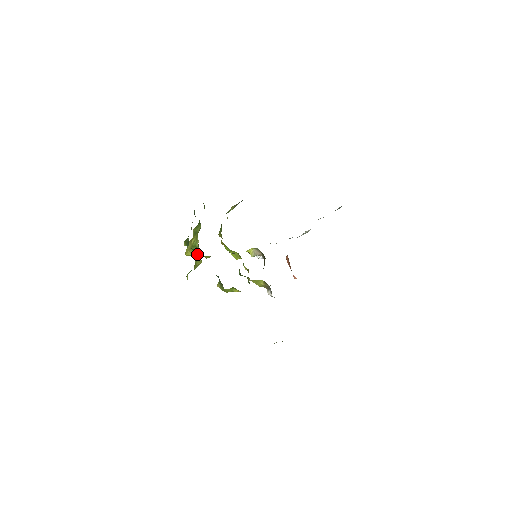
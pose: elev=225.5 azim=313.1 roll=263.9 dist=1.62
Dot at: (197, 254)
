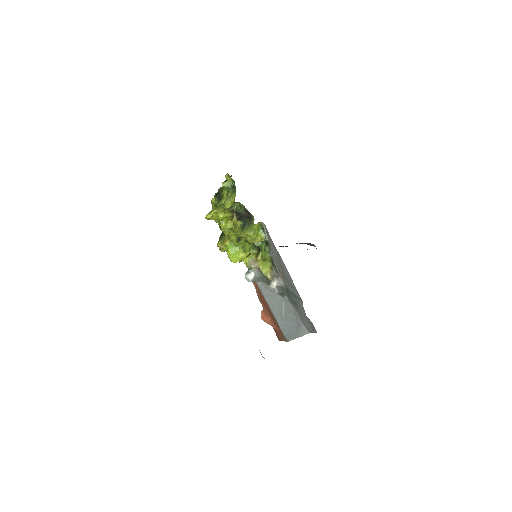
Dot at: occluded
